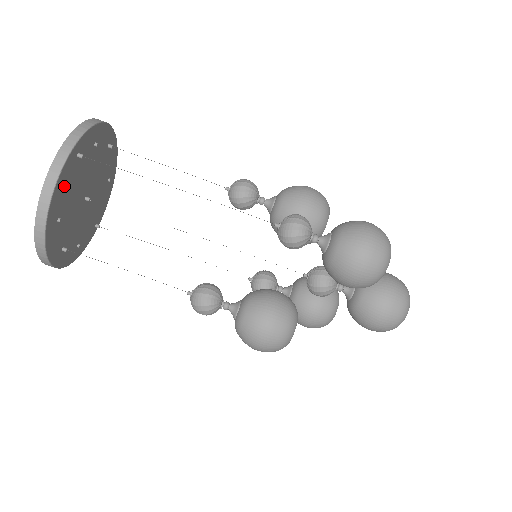
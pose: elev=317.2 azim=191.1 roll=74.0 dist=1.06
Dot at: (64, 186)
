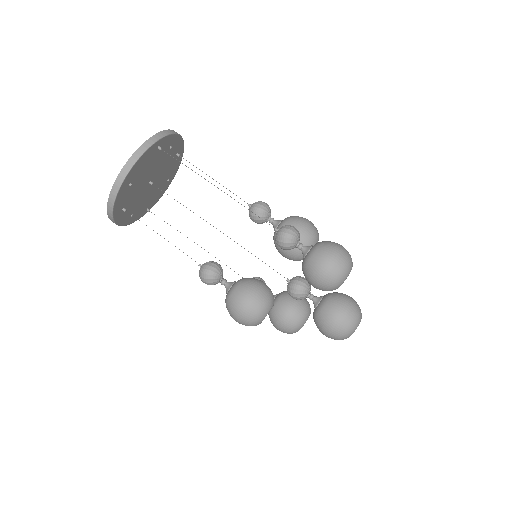
Dot at: (143, 163)
